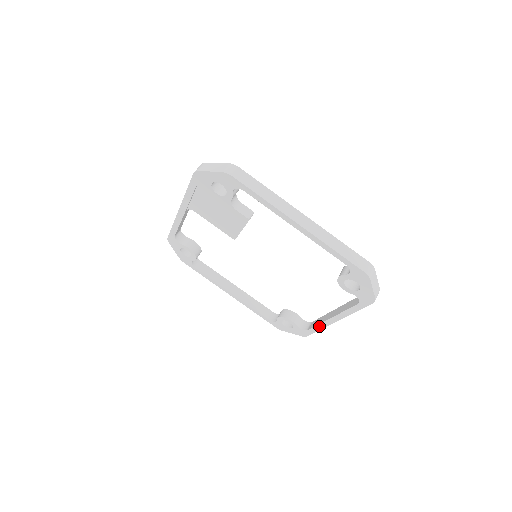
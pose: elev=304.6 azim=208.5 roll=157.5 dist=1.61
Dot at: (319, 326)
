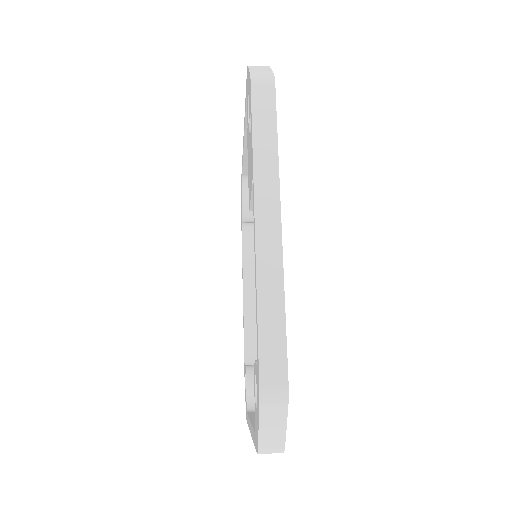
Dot at: occluded
